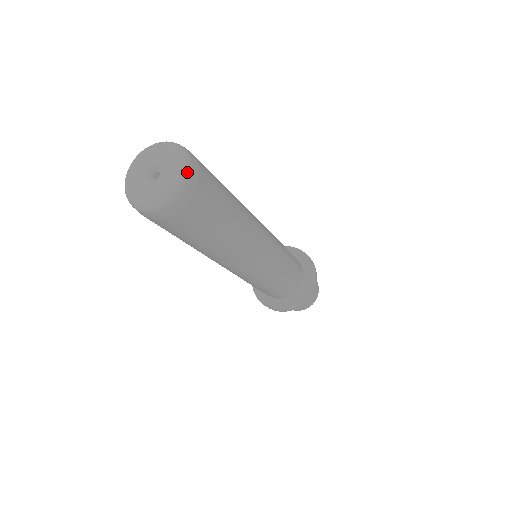
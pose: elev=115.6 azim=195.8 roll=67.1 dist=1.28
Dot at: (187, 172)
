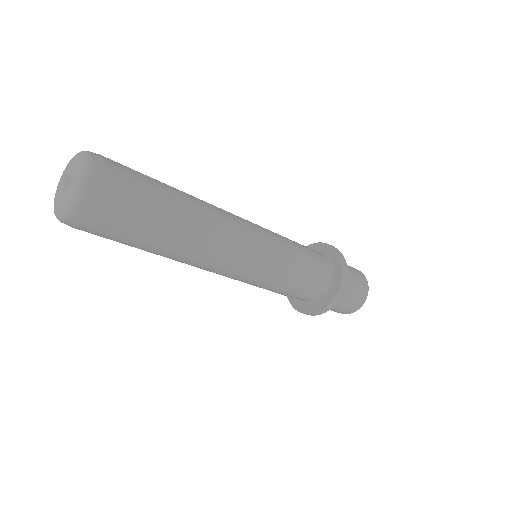
Dot at: (87, 161)
